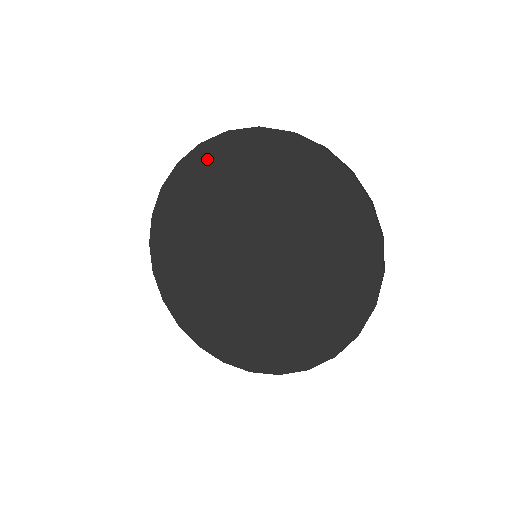
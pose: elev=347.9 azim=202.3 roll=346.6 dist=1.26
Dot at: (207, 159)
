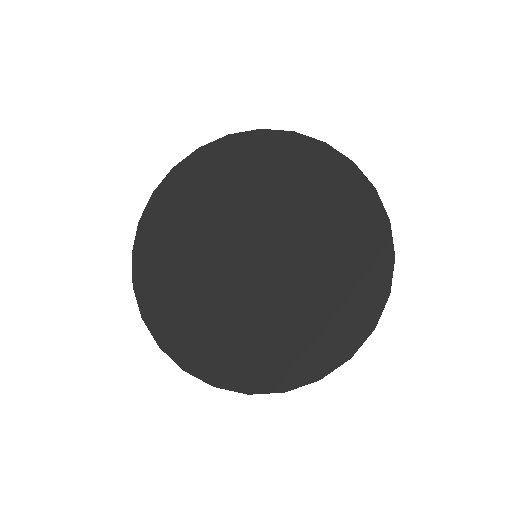
Dot at: (232, 150)
